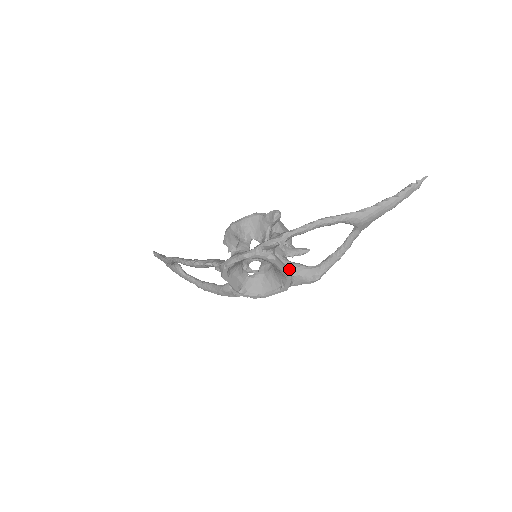
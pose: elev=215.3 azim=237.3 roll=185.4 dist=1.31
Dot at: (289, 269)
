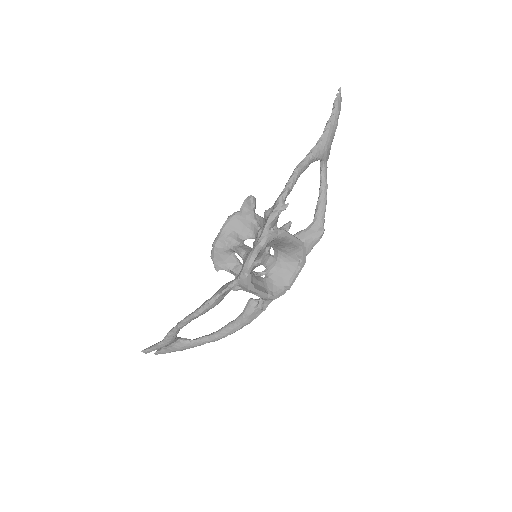
Dot at: occluded
